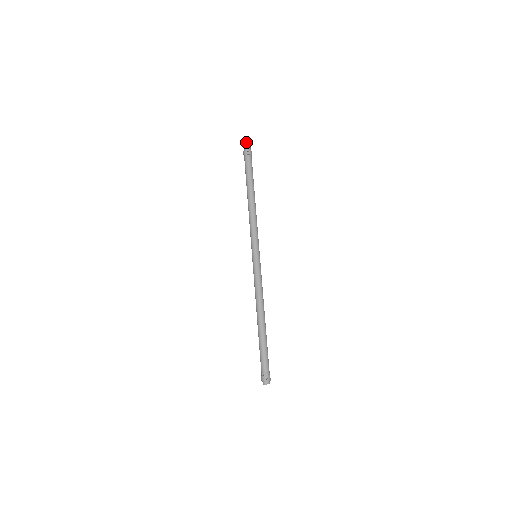
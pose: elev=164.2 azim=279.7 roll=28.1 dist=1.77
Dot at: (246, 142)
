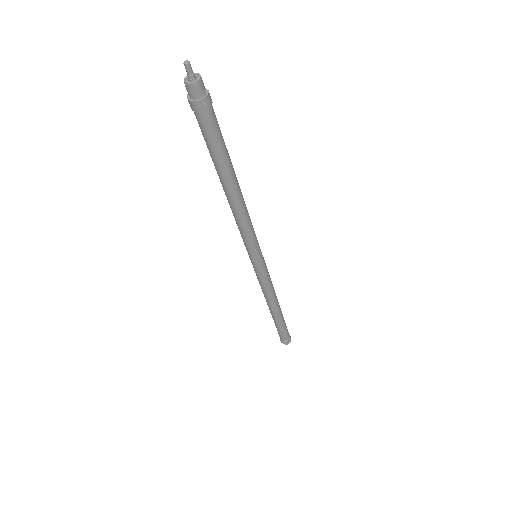
Dot at: (188, 72)
